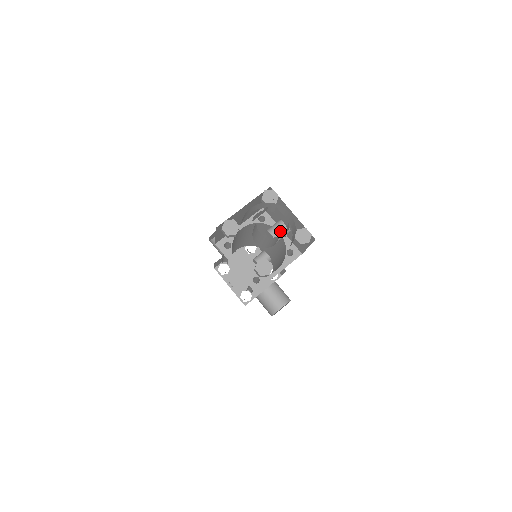
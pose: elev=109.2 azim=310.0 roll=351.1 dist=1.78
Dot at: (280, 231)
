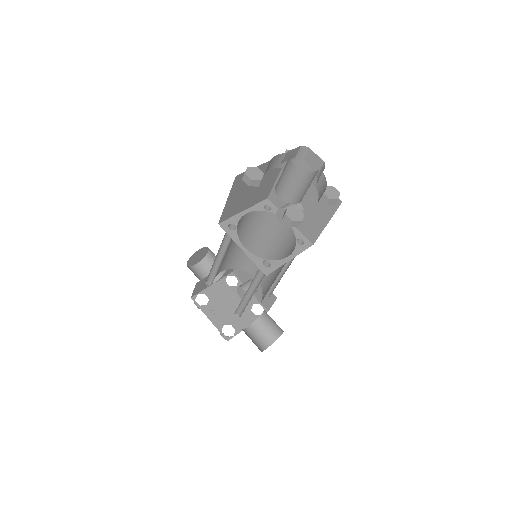
Dot at: occluded
